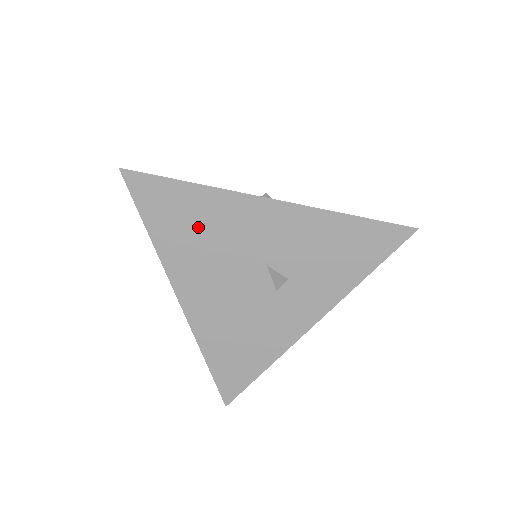
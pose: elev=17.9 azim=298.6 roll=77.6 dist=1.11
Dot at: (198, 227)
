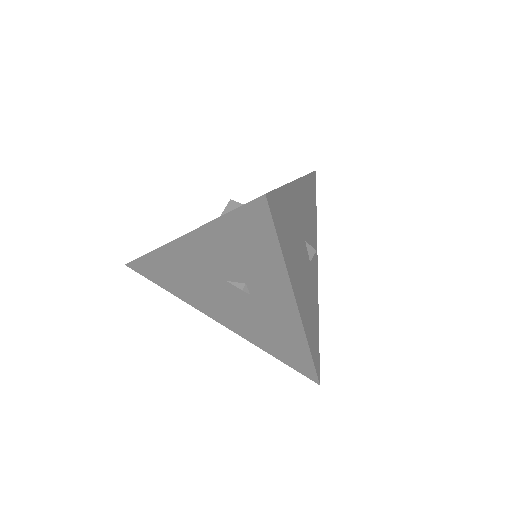
Dot at: (177, 276)
